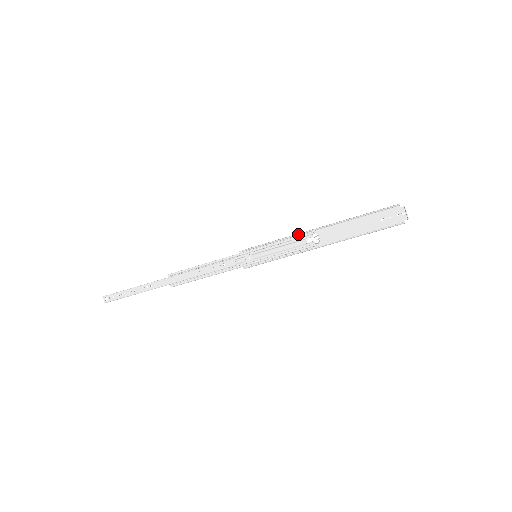
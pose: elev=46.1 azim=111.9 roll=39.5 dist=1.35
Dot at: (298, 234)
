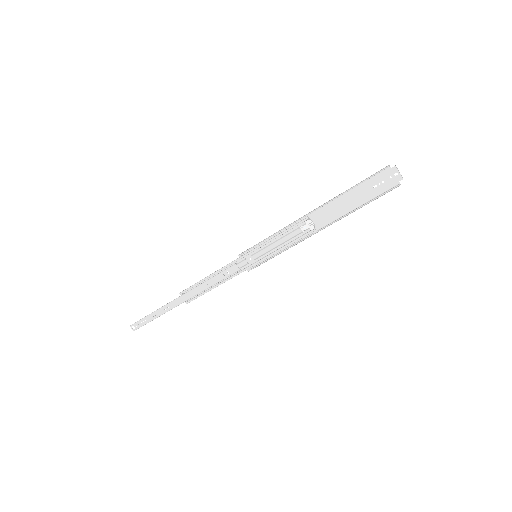
Dot at: (290, 225)
